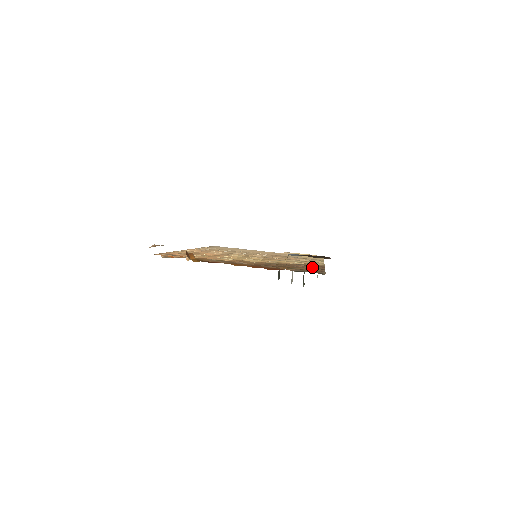
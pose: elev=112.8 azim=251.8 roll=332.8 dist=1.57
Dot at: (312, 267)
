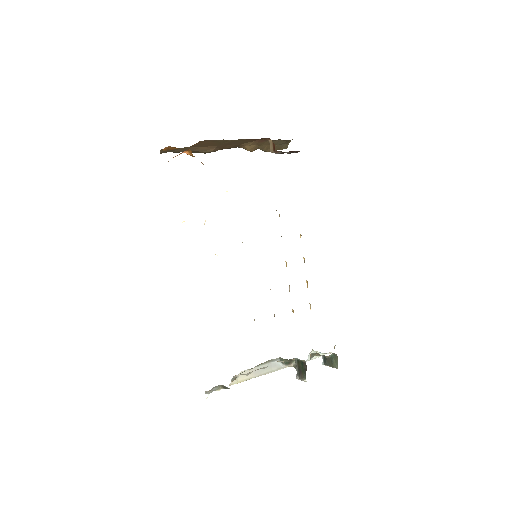
Dot at: occluded
